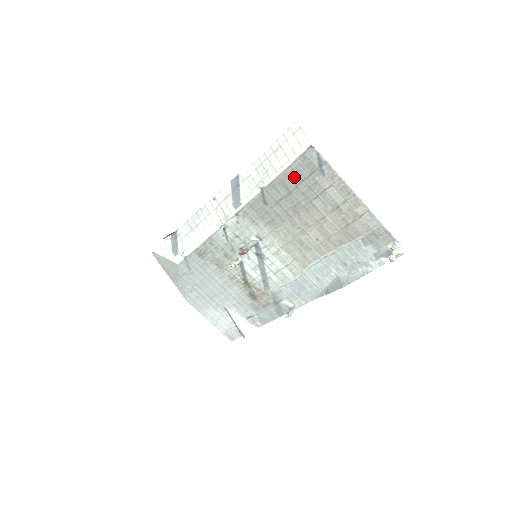
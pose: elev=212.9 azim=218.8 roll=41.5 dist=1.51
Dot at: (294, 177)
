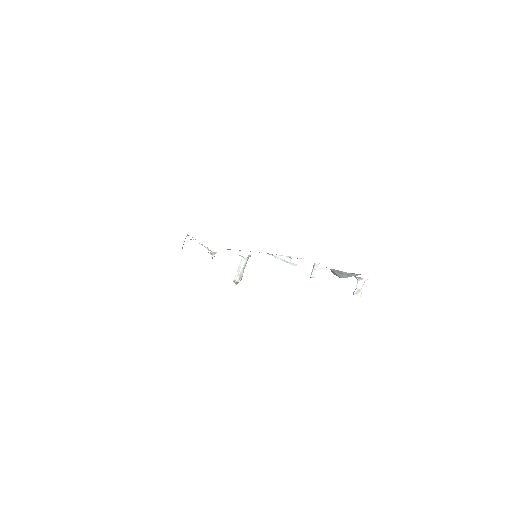
Dot at: occluded
